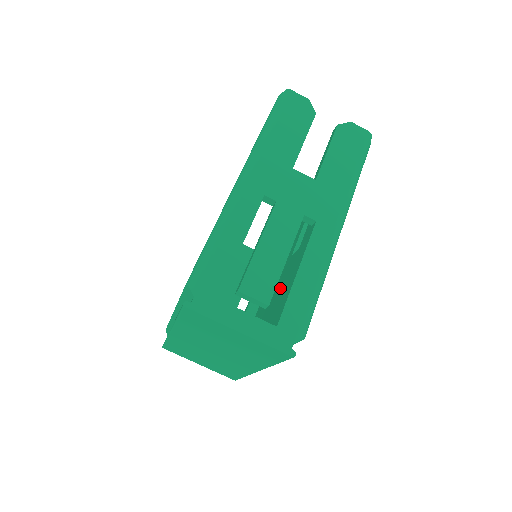
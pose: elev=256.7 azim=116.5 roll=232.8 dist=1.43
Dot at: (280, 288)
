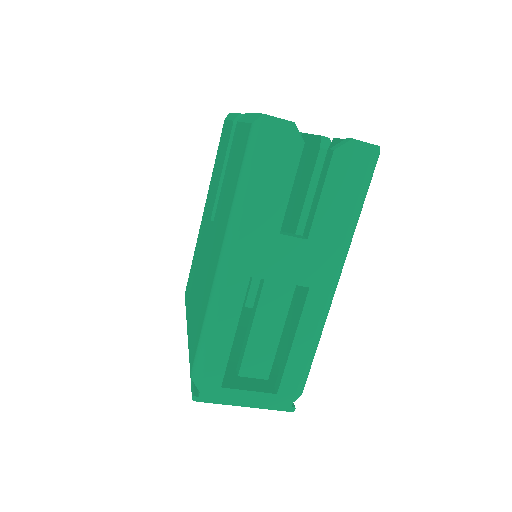
Dot at: occluded
